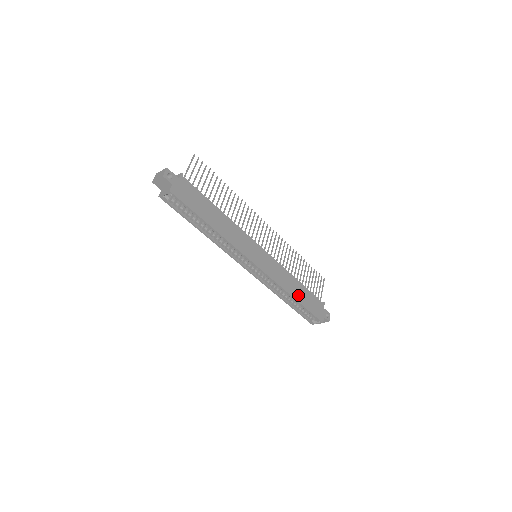
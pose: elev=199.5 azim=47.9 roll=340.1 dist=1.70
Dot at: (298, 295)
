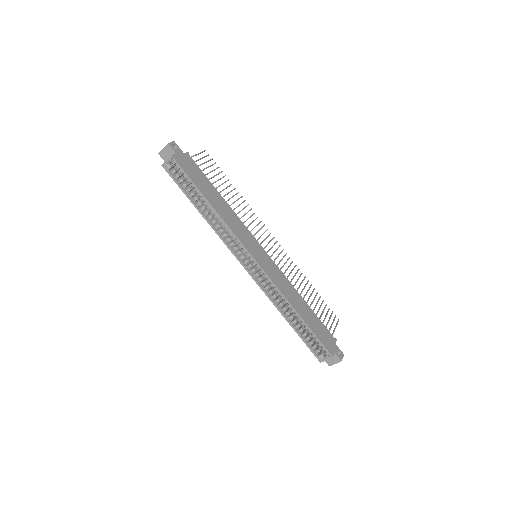
Dot at: (302, 312)
